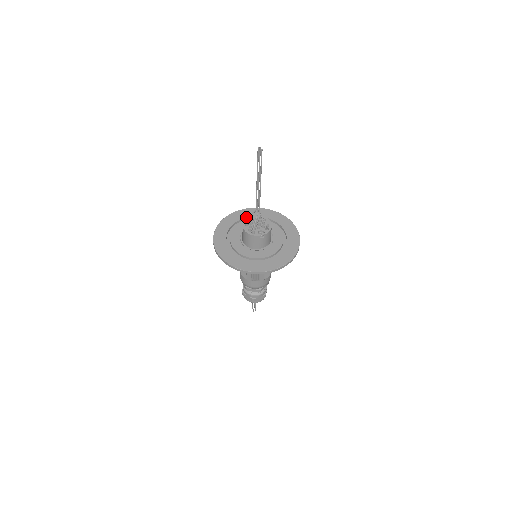
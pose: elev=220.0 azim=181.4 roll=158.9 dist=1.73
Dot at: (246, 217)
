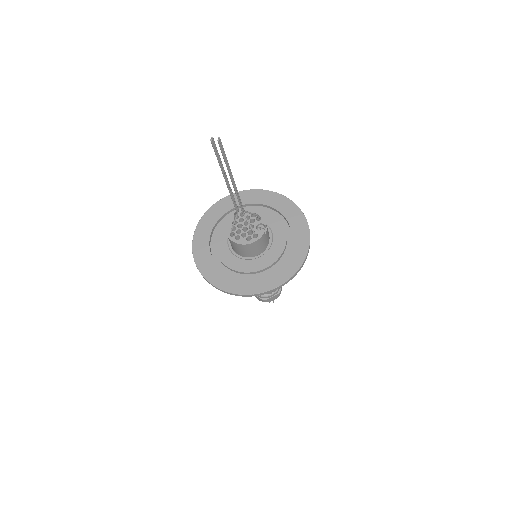
Dot at: (209, 236)
